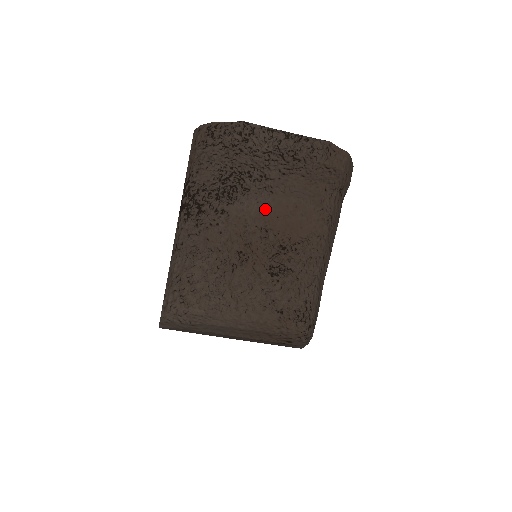
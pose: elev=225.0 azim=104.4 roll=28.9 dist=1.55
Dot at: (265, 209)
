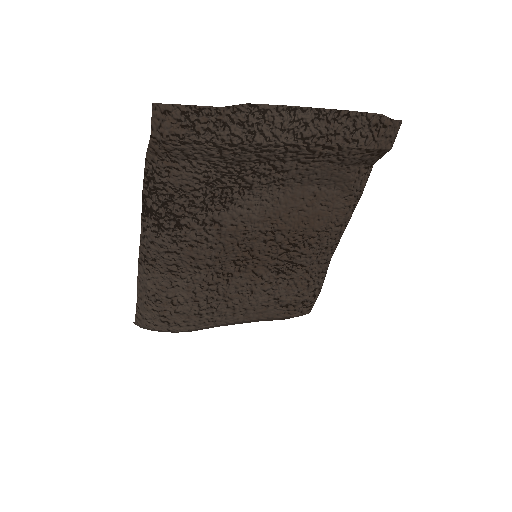
Dot at: (272, 208)
